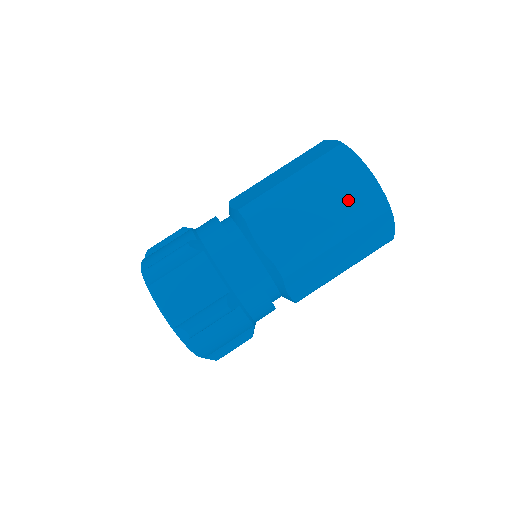
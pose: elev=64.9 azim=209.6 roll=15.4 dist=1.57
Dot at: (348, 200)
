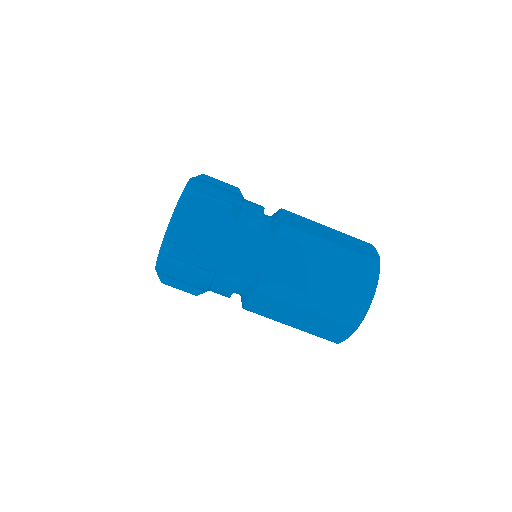
Dot at: (343, 295)
